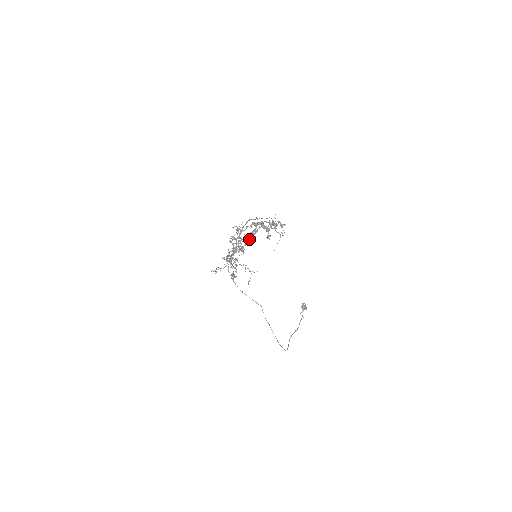
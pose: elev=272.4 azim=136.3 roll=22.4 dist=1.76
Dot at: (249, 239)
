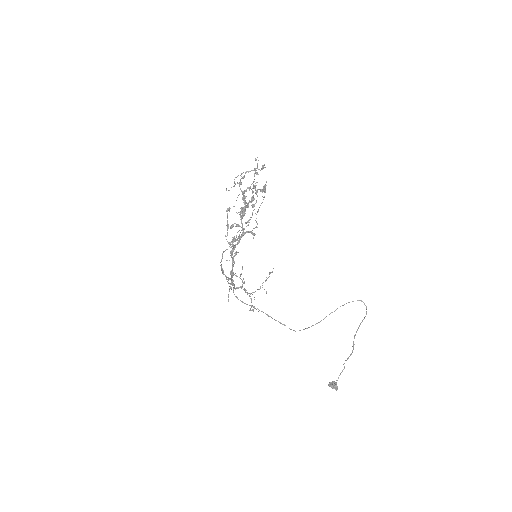
Dot at: (245, 204)
